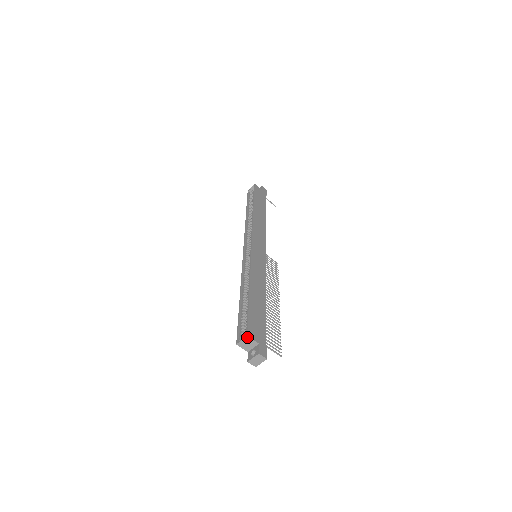
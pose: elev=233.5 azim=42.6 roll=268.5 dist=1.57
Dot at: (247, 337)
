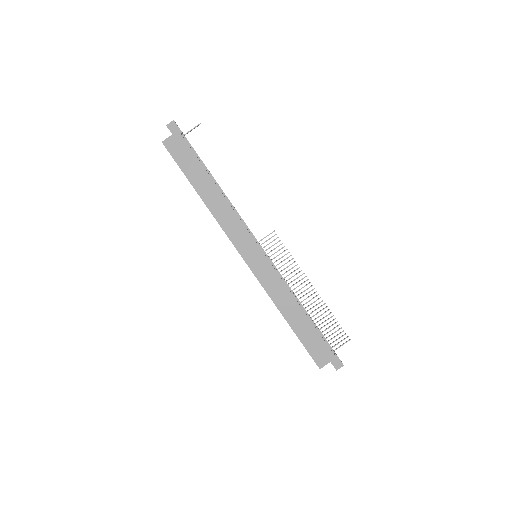
Dot at: (320, 368)
